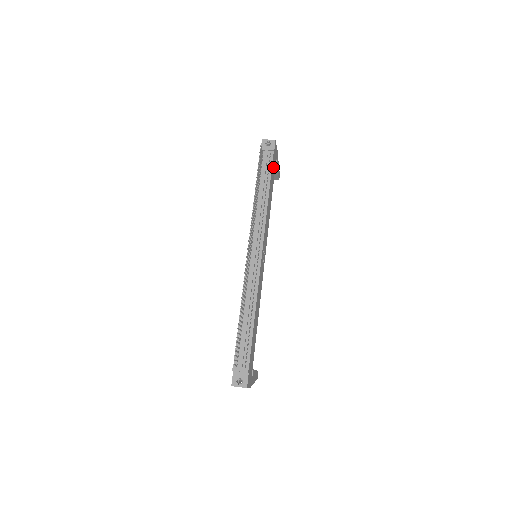
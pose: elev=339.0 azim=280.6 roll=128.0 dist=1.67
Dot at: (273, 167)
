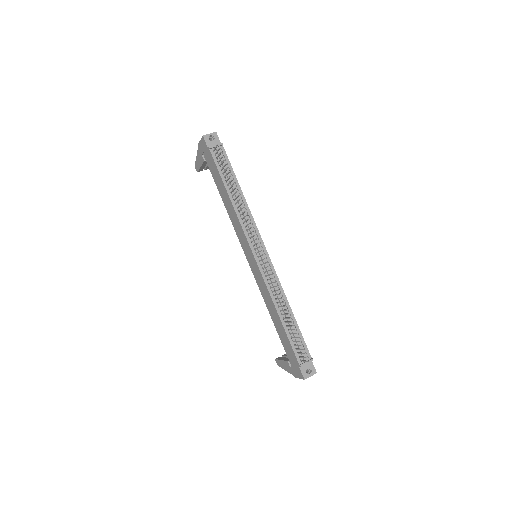
Dot at: occluded
